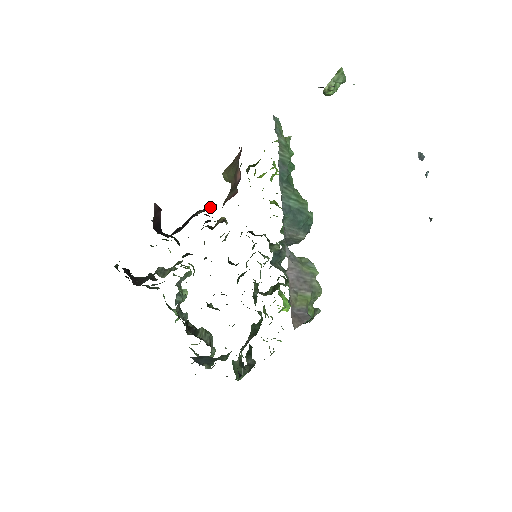
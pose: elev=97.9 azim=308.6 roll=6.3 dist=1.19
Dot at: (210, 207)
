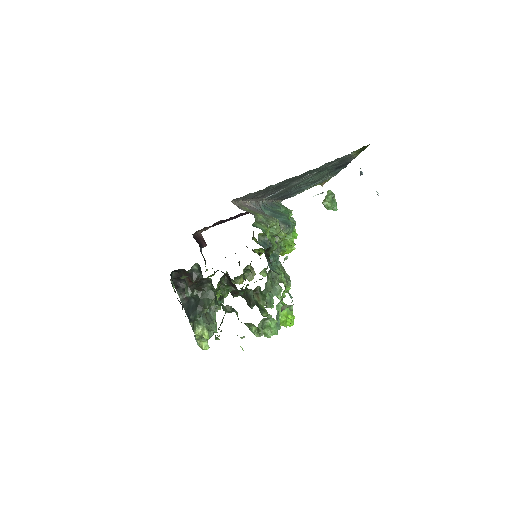
Dot at: occluded
